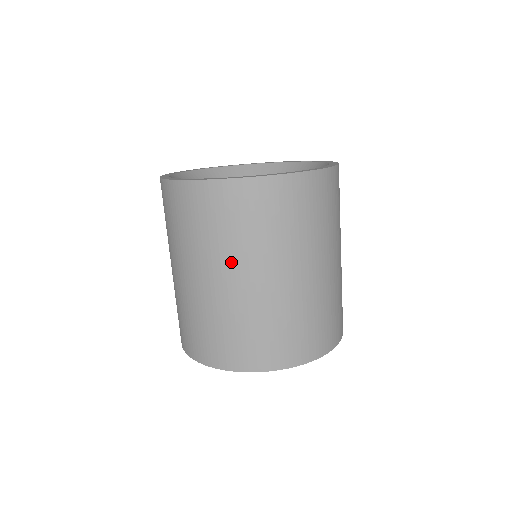
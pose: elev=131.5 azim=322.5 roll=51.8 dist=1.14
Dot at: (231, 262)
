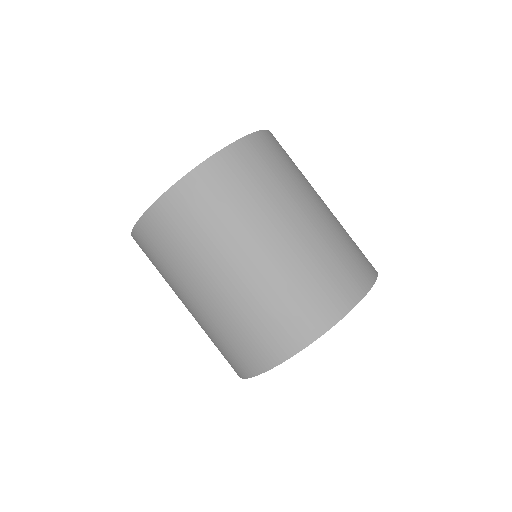
Dot at: (262, 223)
